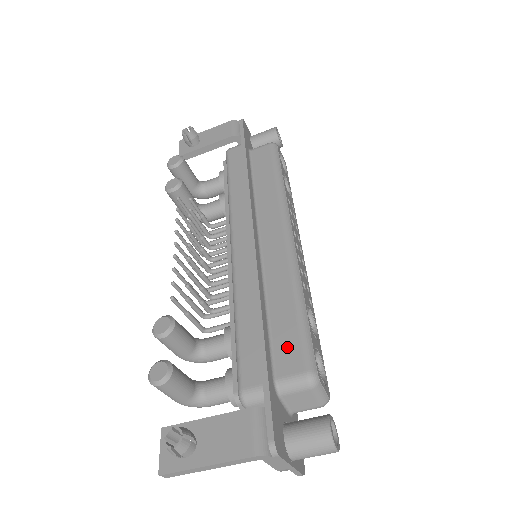
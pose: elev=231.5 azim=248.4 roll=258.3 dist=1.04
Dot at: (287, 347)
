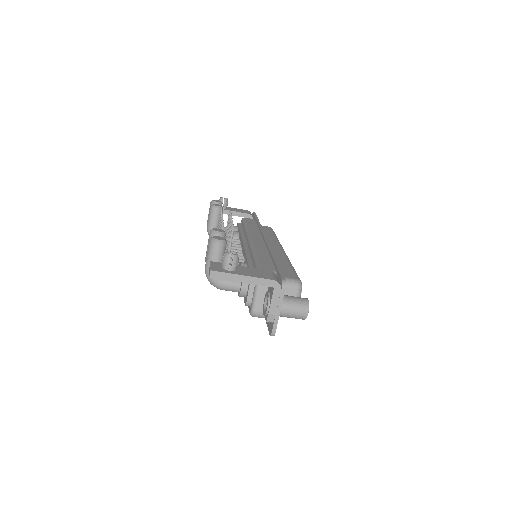
Dot at: (285, 271)
